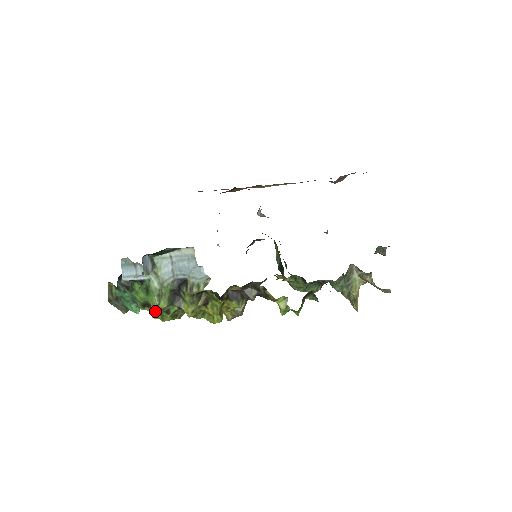
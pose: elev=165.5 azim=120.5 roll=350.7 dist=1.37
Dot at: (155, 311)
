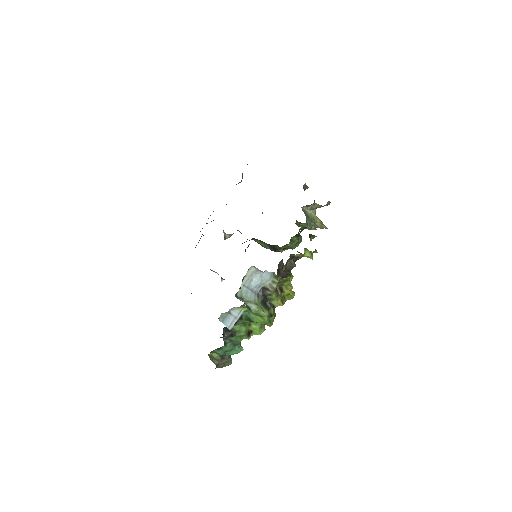
Dot at: (265, 323)
